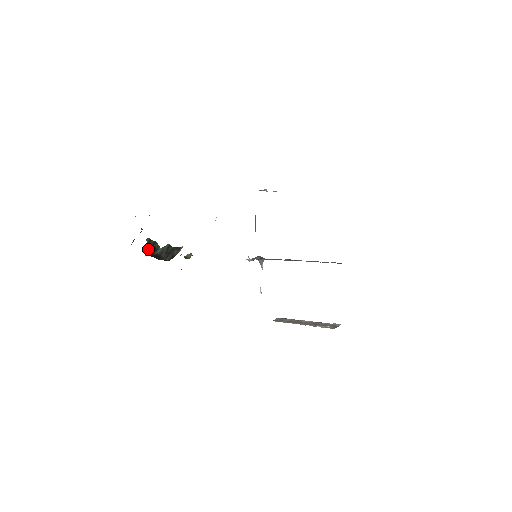
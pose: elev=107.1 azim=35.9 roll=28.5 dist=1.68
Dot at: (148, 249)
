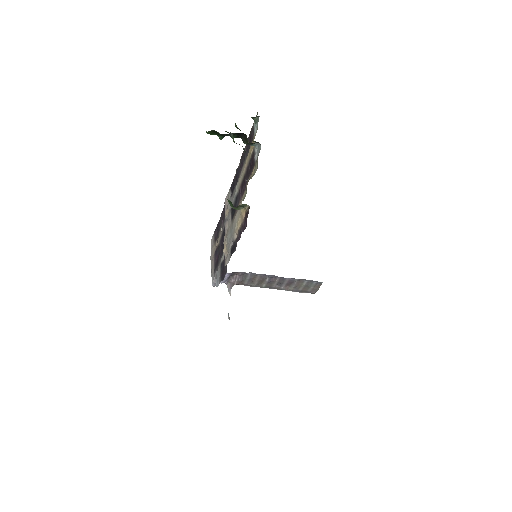
Dot at: occluded
